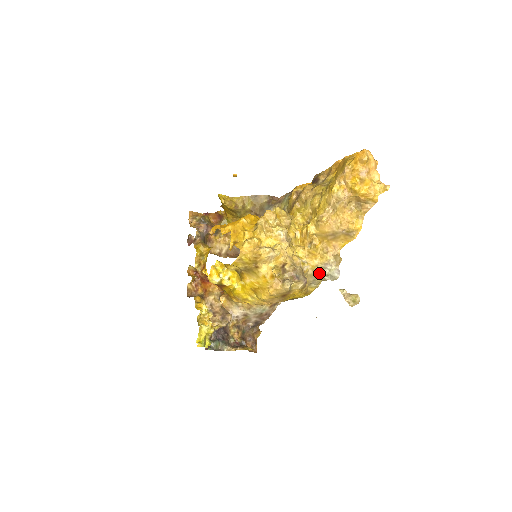
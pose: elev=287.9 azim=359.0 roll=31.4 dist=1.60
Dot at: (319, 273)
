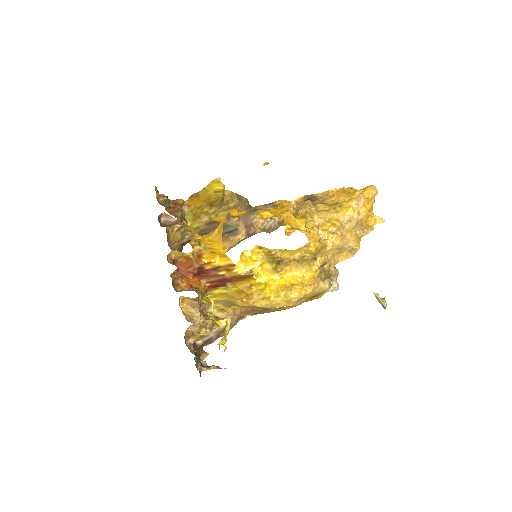
Dot at: occluded
